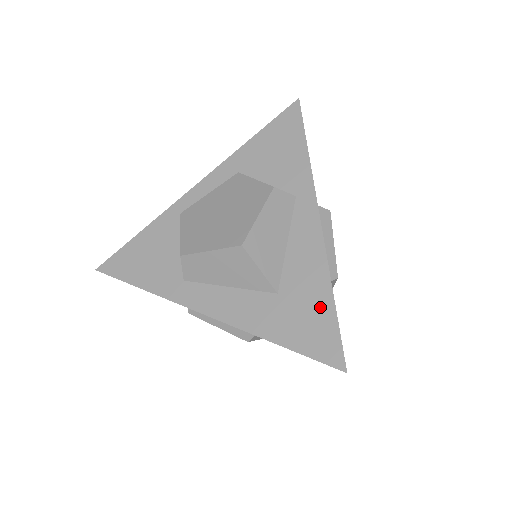
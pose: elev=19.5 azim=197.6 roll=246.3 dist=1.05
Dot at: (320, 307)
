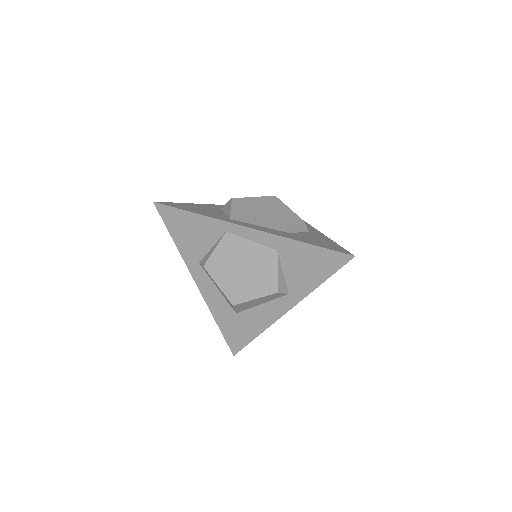
Dot at: (247, 334)
